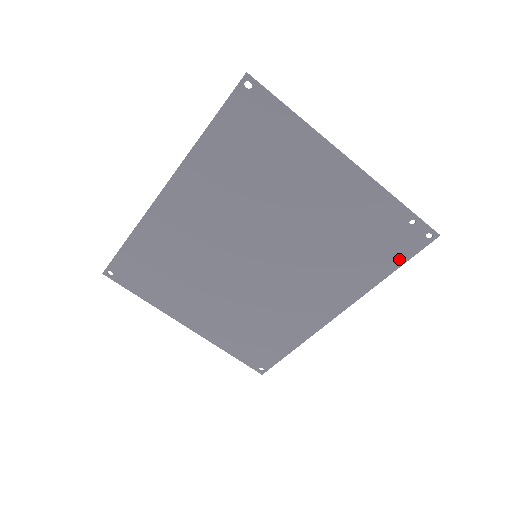
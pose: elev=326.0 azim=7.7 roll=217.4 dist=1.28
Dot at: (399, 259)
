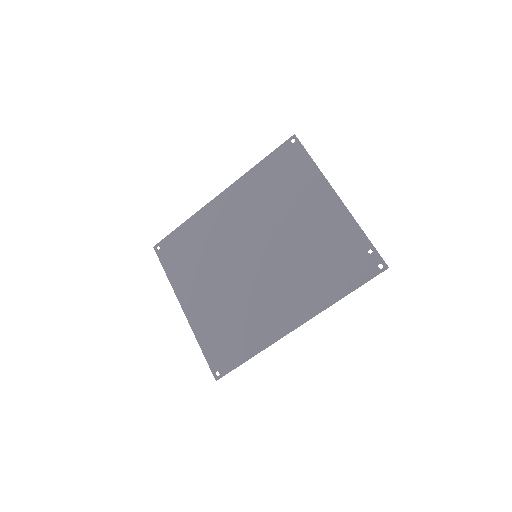
Dot at: (355, 282)
